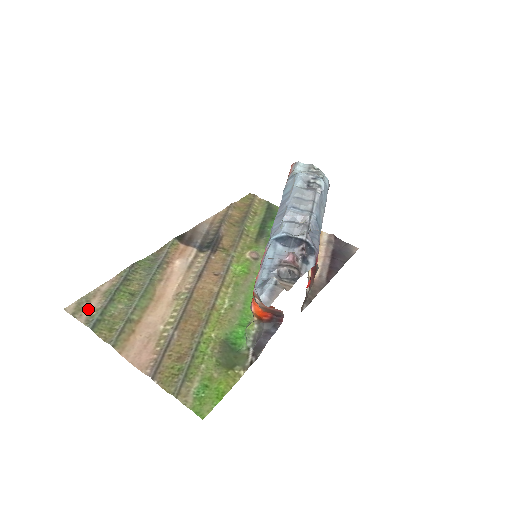
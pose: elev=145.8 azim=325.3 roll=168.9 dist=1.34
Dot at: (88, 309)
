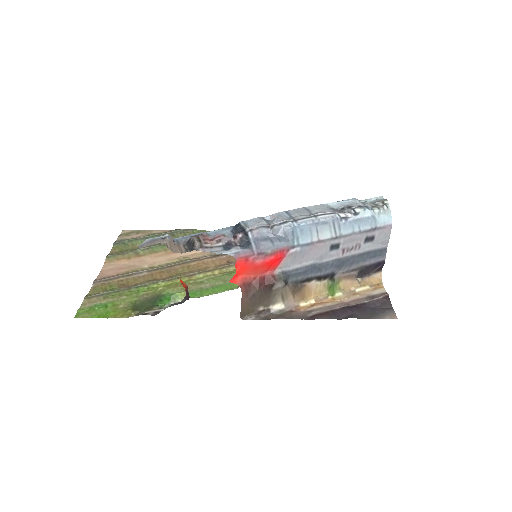
Dot at: (130, 236)
